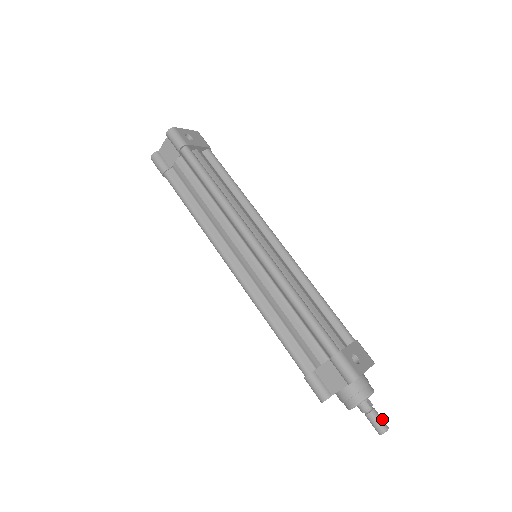
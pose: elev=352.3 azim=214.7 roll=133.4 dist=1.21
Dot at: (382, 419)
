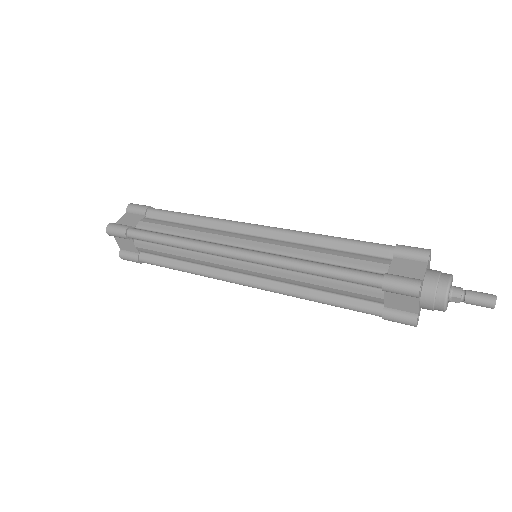
Dot at: occluded
